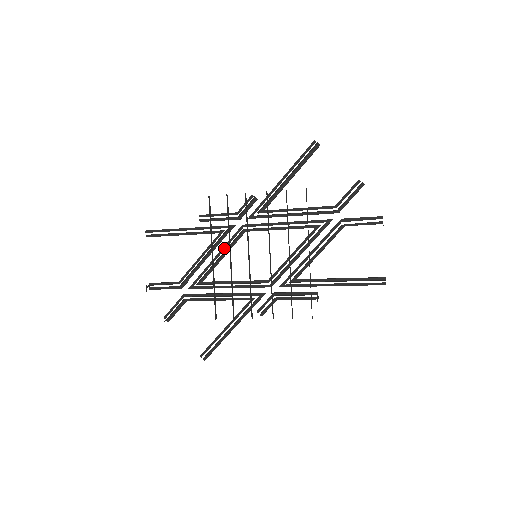
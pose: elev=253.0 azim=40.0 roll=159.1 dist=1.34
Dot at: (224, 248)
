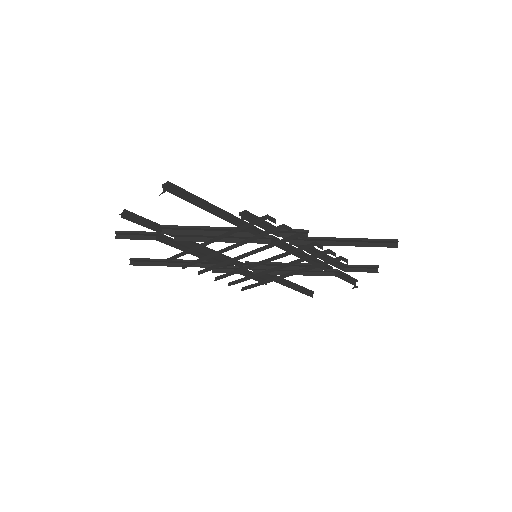
Dot at: (237, 238)
